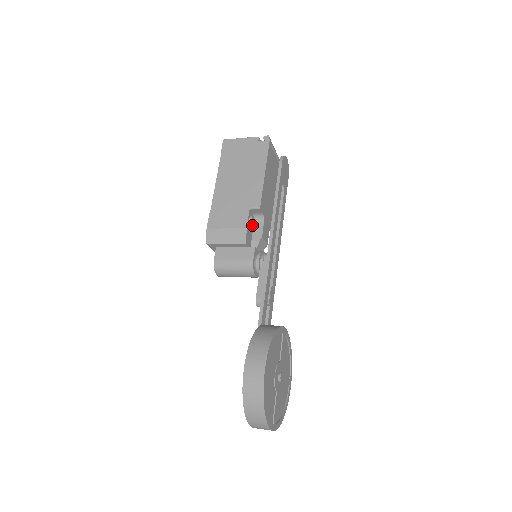
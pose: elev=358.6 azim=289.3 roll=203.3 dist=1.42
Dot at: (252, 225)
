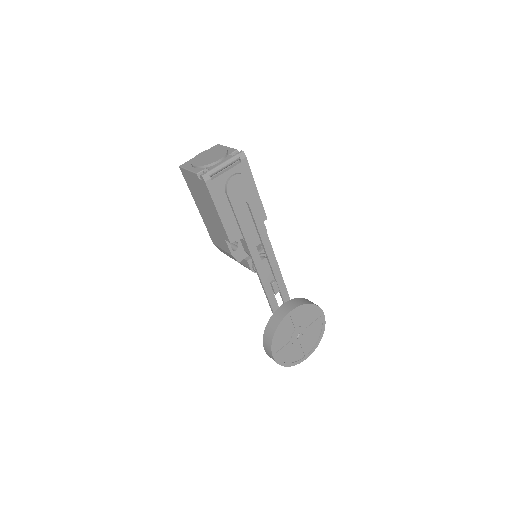
Dot at: (238, 242)
